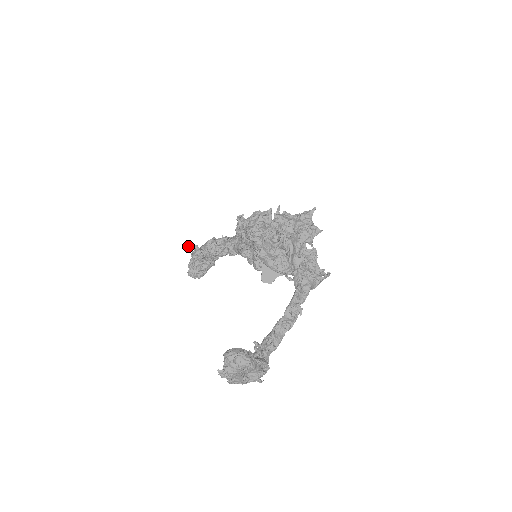
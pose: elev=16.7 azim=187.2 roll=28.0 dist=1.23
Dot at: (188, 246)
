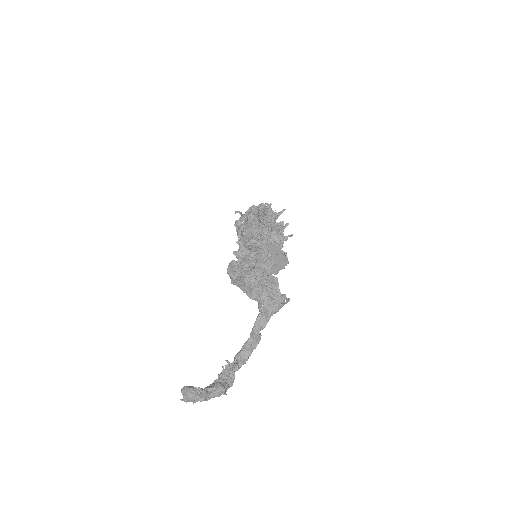
Dot at: (235, 213)
